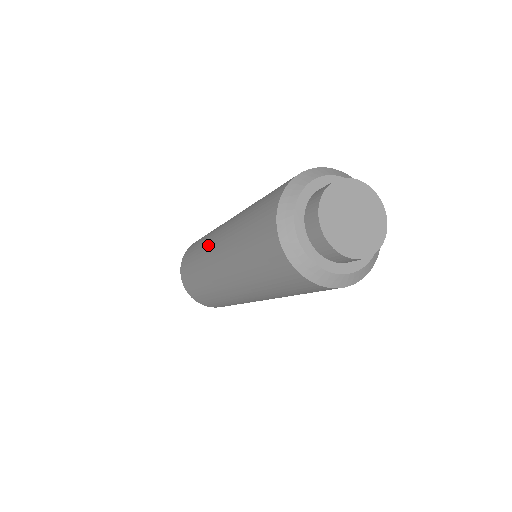
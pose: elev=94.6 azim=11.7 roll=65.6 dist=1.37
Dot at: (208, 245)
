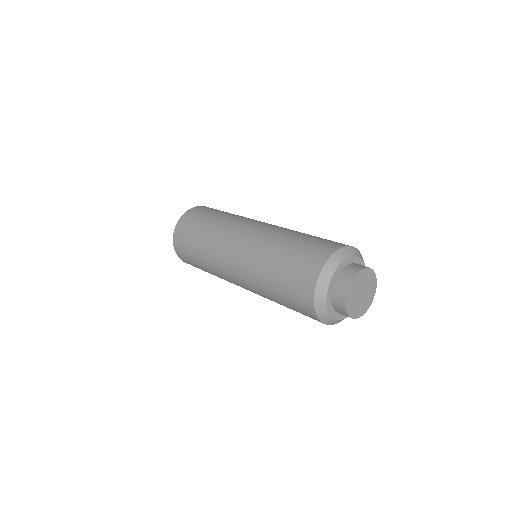
Dot at: (226, 235)
